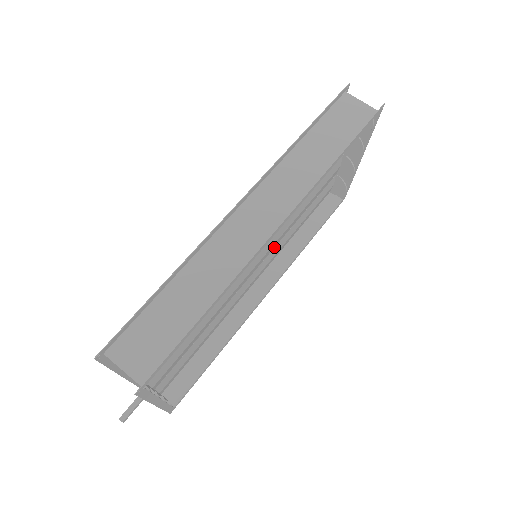
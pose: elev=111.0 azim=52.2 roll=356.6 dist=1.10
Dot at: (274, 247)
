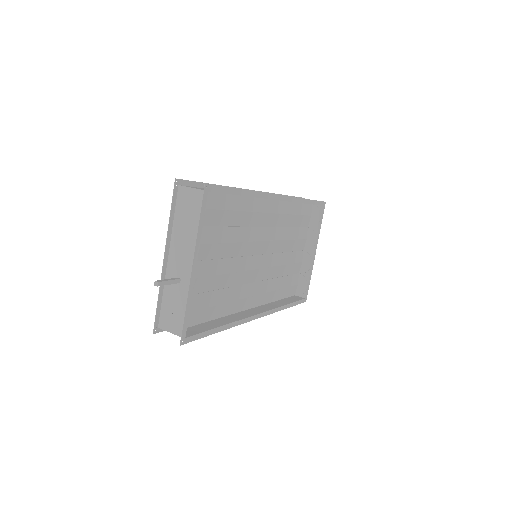
Dot at: (263, 280)
